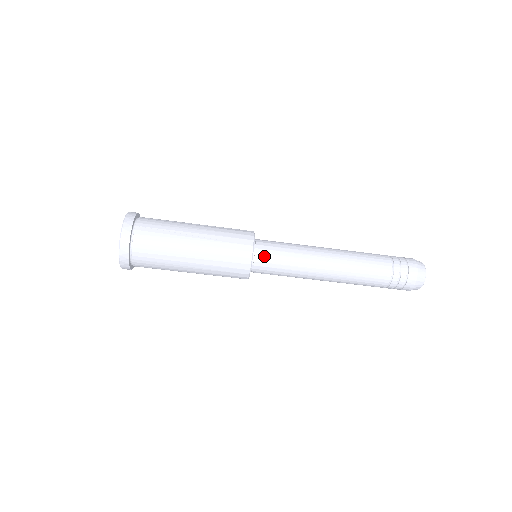
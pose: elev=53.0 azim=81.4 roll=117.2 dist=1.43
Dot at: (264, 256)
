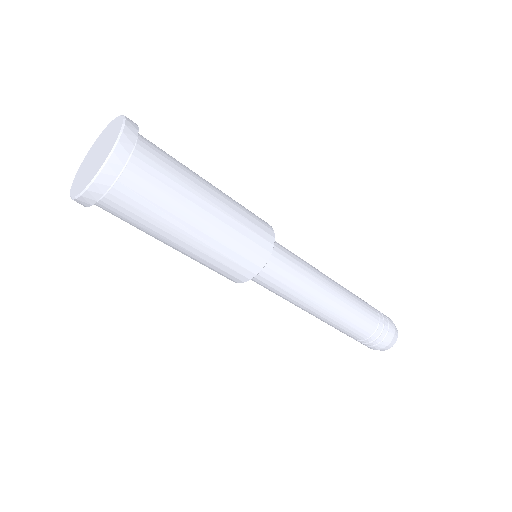
Dot at: (261, 279)
